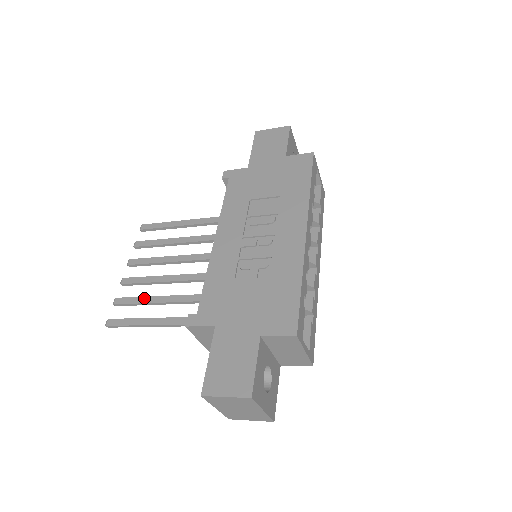
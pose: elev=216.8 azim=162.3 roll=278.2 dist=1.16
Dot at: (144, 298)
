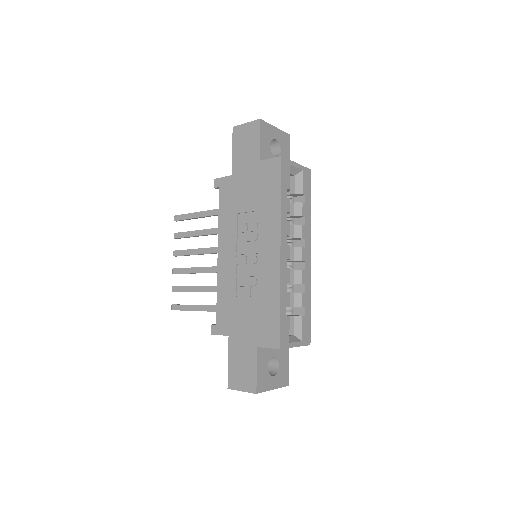
Dot at: (190, 288)
